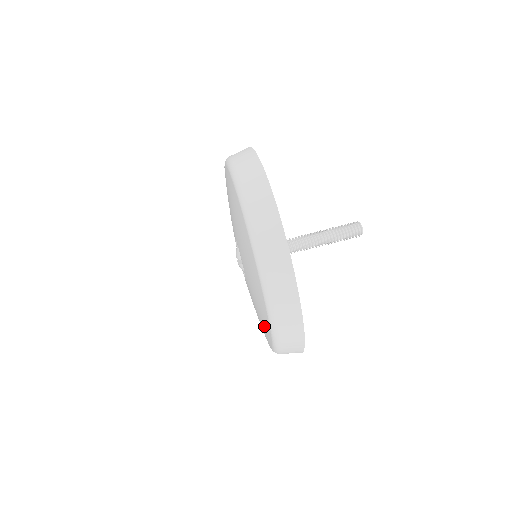
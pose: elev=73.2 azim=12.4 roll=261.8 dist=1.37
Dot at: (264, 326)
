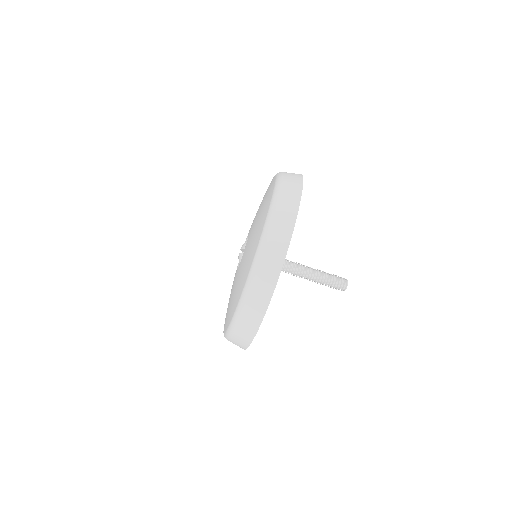
Dot at: (236, 296)
